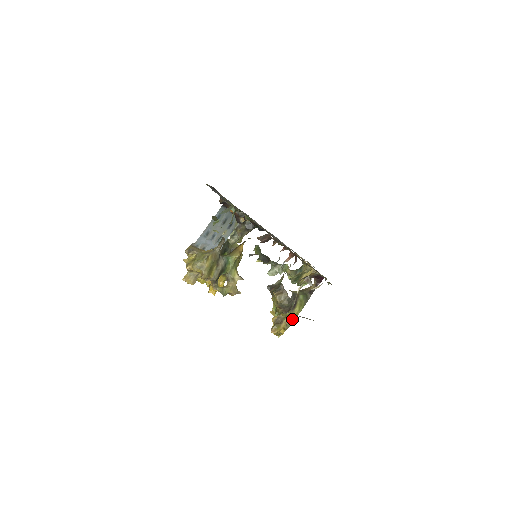
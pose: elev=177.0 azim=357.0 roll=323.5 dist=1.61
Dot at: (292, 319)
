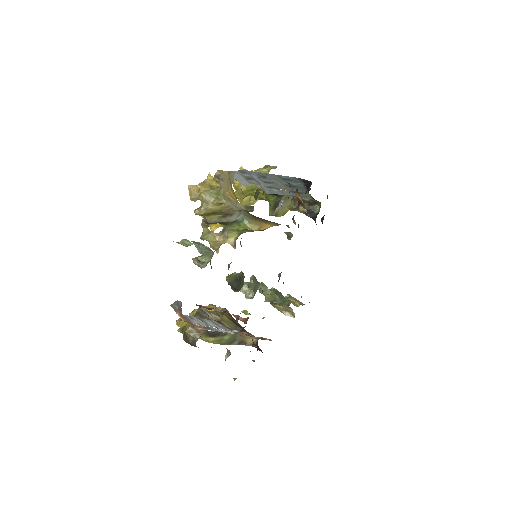
Dot at: (200, 337)
